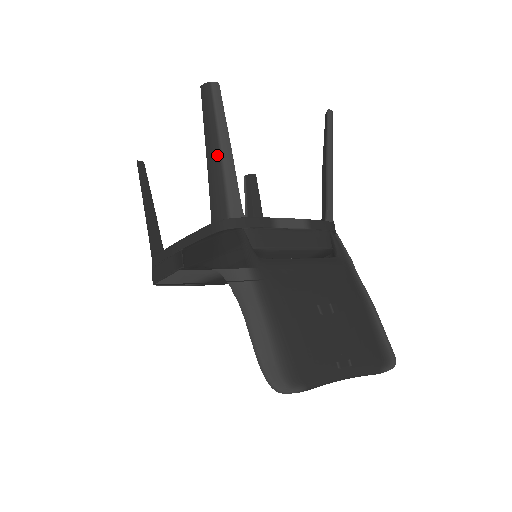
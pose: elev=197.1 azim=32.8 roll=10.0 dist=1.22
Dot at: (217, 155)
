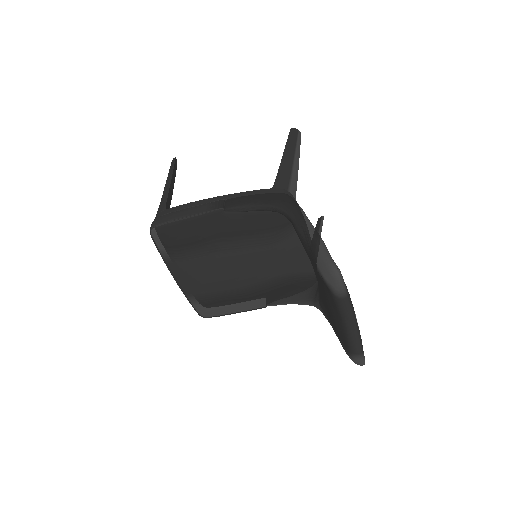
Dot at: (291, 159)
